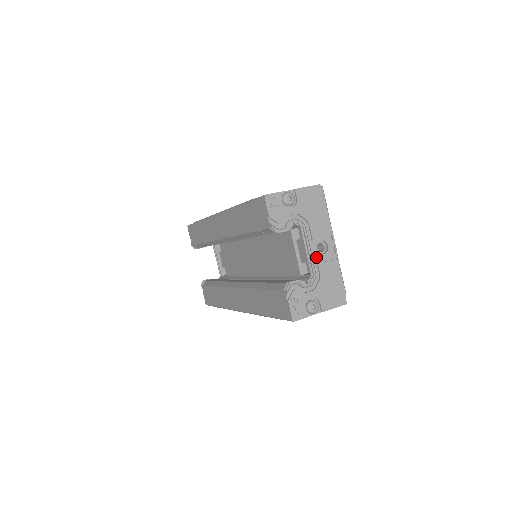
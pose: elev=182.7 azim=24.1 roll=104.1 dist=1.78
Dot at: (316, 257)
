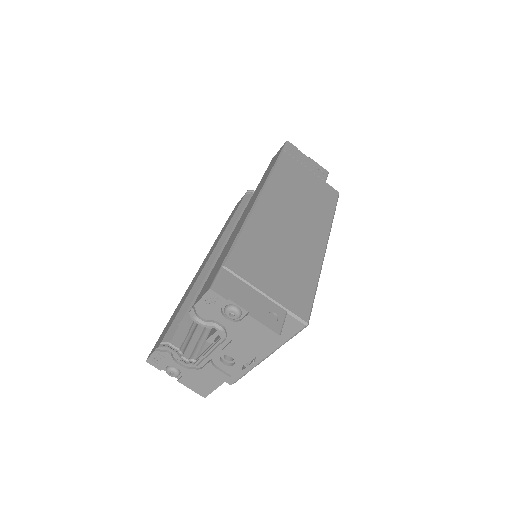
Dot at: (213, 358)
